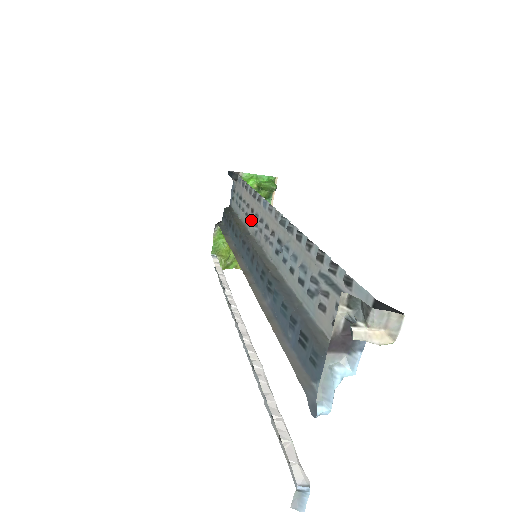
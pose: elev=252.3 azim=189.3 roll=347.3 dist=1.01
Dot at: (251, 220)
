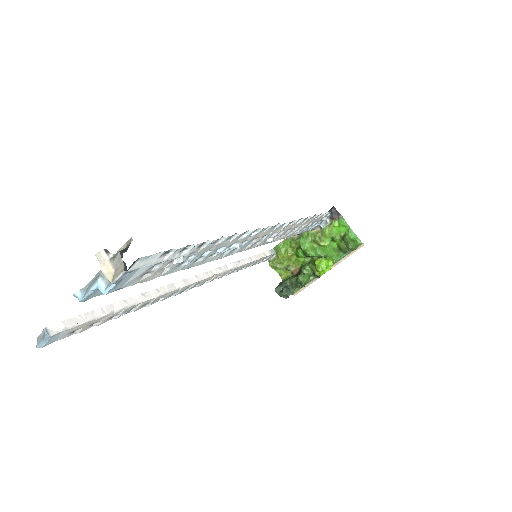
Dot at: (282, 235)
